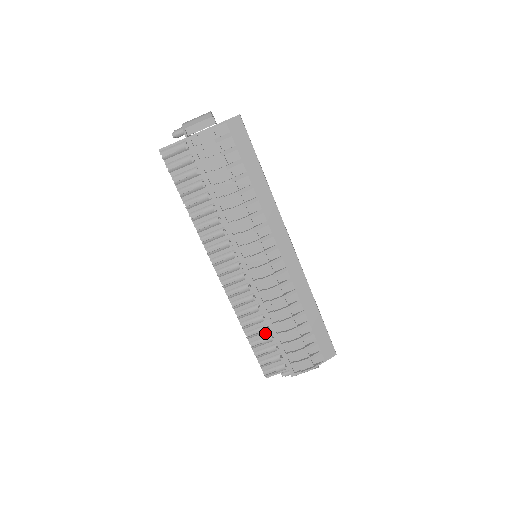
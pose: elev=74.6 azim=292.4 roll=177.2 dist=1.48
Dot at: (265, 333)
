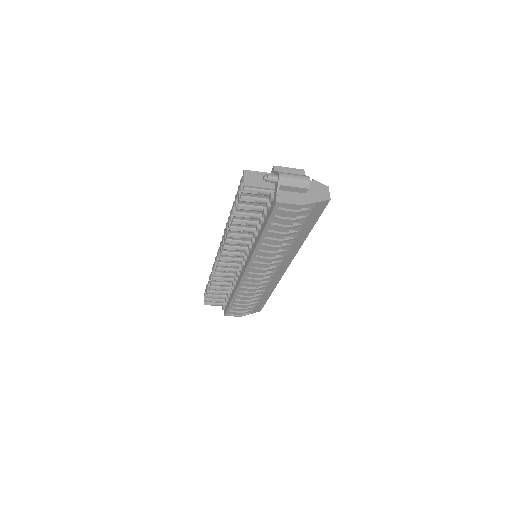
Dot at: (224, 290)
